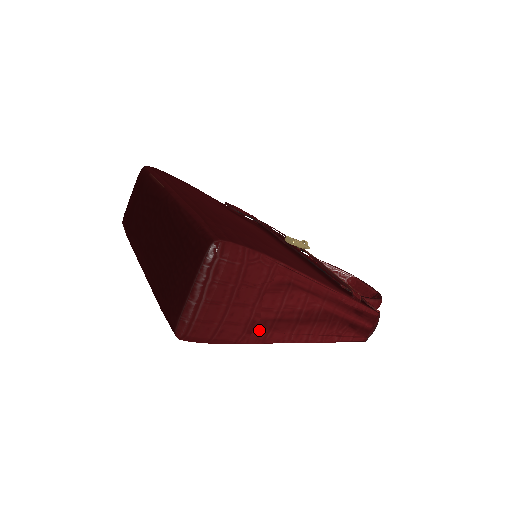
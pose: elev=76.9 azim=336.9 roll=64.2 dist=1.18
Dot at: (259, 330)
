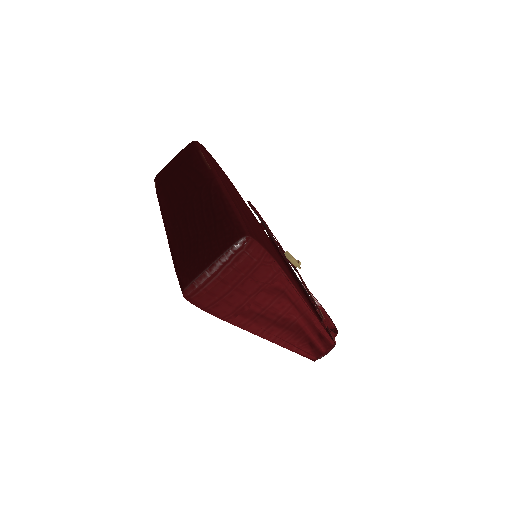
Dot at: (244, 317)
